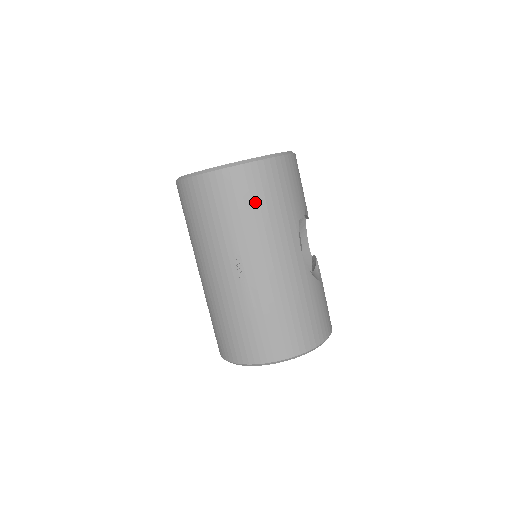
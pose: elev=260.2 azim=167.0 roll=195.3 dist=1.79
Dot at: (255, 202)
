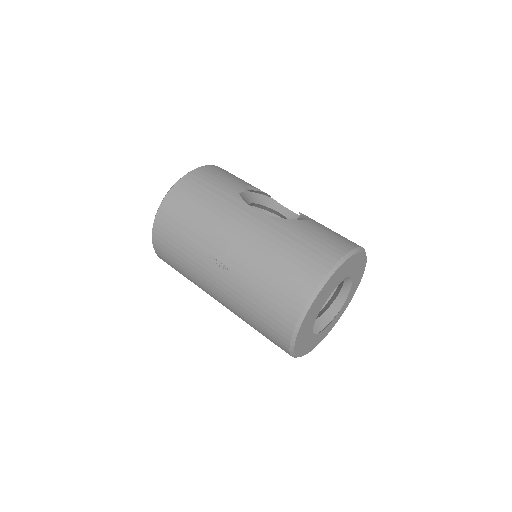
Dot at: (190, 211)
